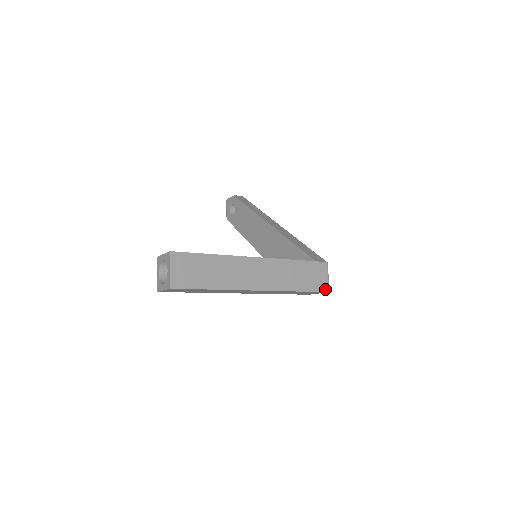
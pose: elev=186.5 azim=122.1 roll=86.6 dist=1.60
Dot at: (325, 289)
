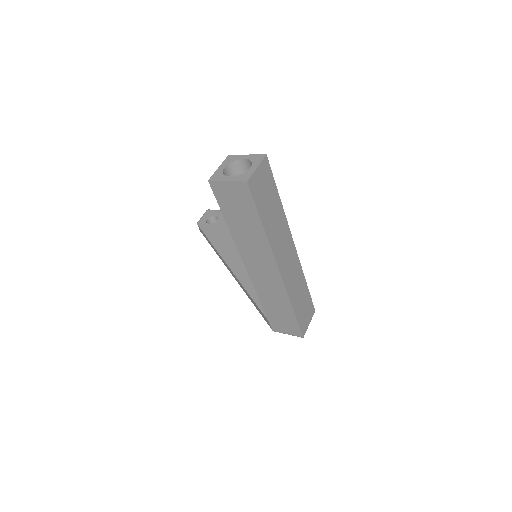
Dot at: (303, 332)
